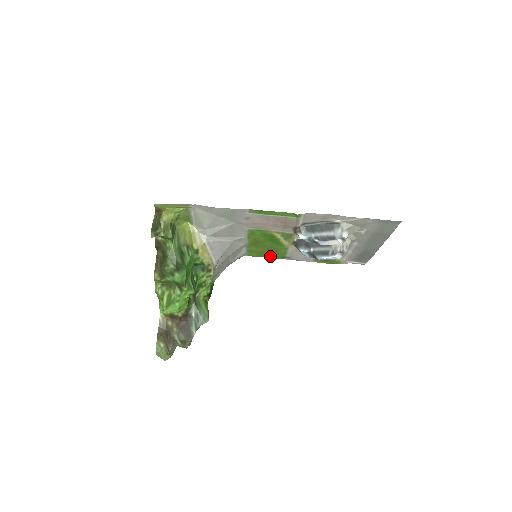
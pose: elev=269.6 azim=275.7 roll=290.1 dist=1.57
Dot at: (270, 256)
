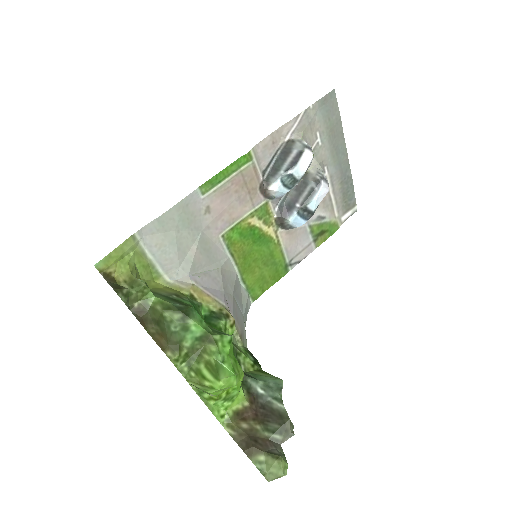
Dot at: (273, 279)
